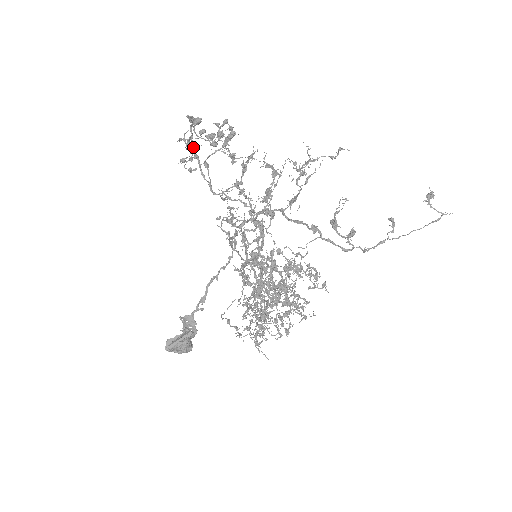
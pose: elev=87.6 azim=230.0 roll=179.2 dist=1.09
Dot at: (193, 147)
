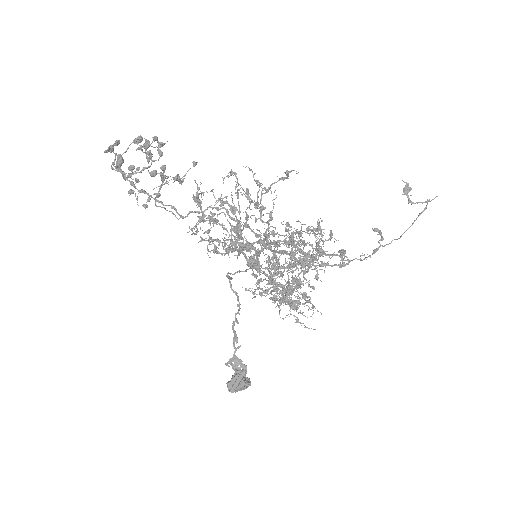
Dot at: (133, 186)
